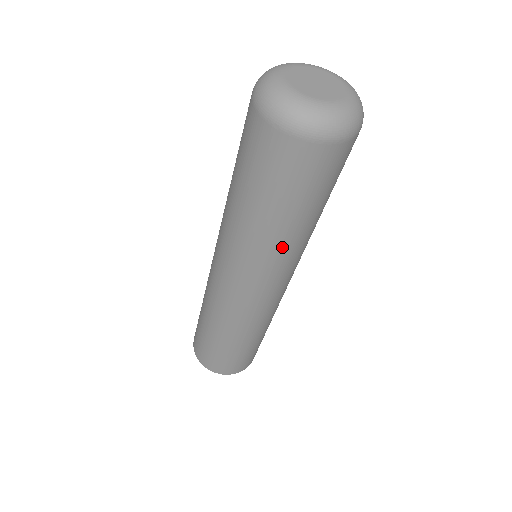
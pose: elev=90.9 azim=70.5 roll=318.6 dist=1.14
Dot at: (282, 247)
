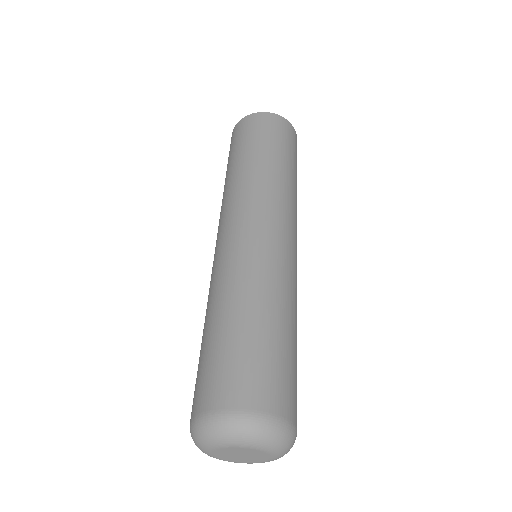
Dot at: occluded
